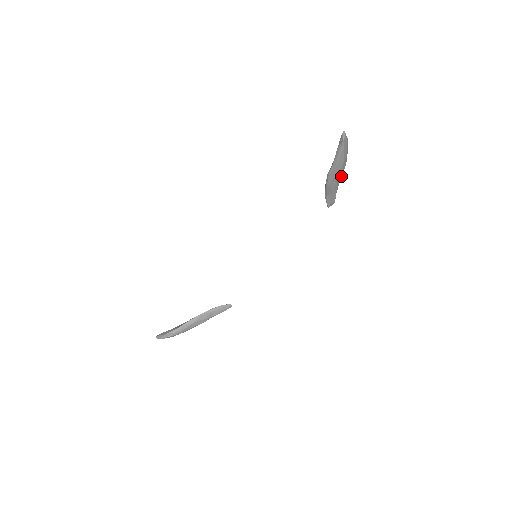
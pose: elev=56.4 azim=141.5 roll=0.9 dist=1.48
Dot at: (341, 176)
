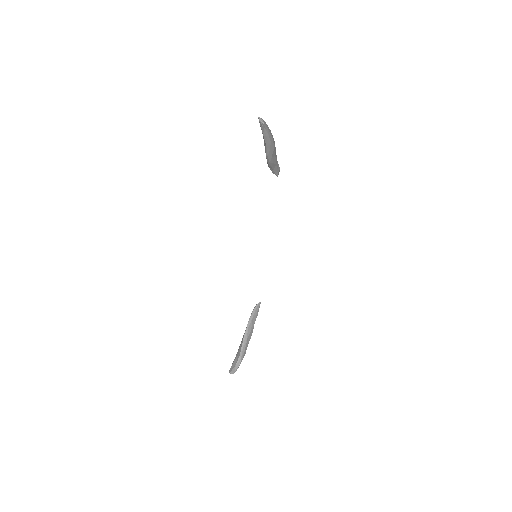
Dot at: (275, 149)
